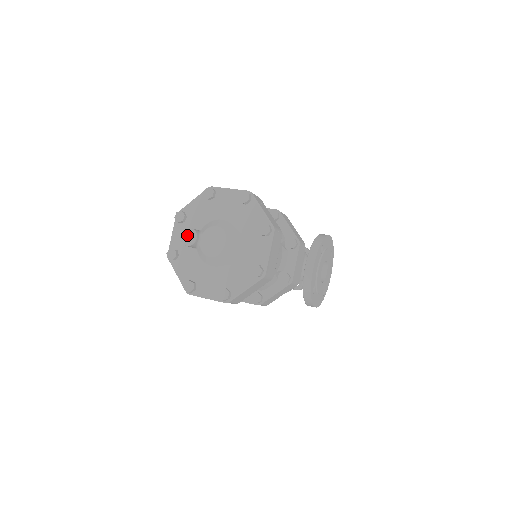
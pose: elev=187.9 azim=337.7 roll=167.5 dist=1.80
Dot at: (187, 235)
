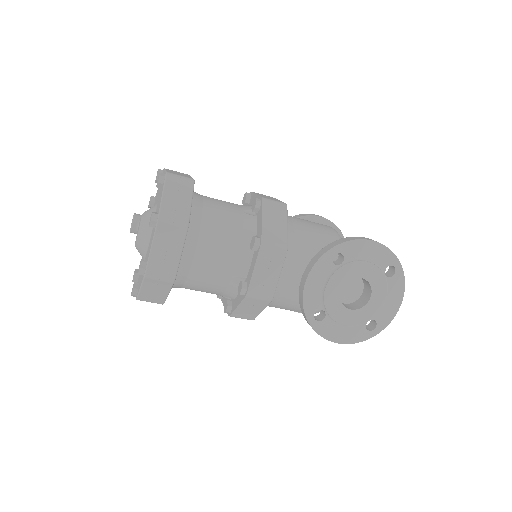
Dot at: occluded
